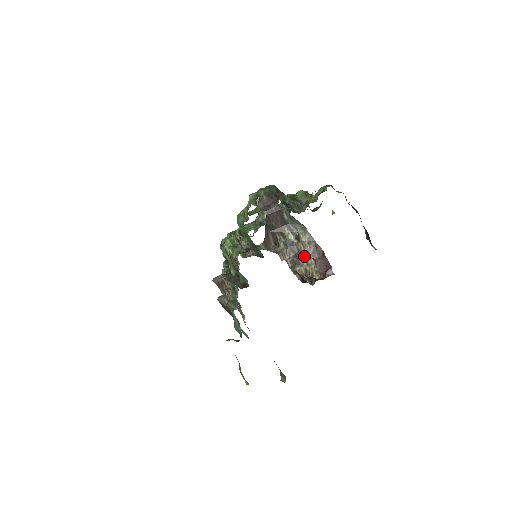
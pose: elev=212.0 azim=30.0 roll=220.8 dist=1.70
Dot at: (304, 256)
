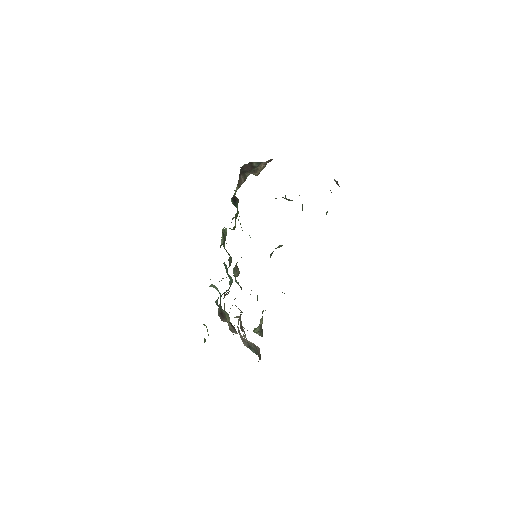
Dot at: (260, 168)
